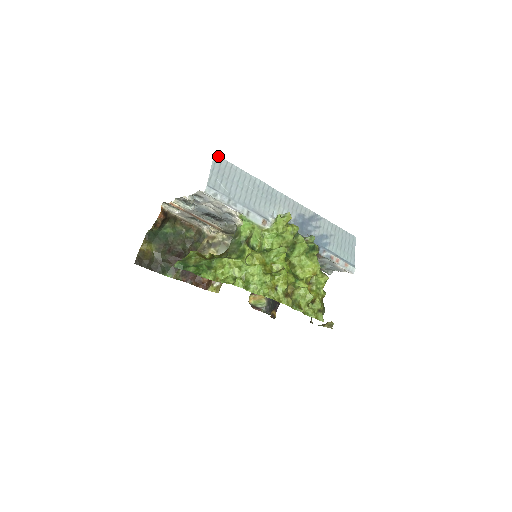
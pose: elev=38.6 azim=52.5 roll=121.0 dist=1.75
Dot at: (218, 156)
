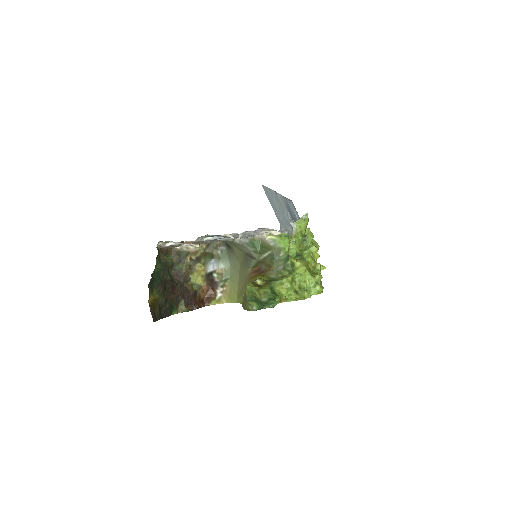
Dot at: (262, 185)
